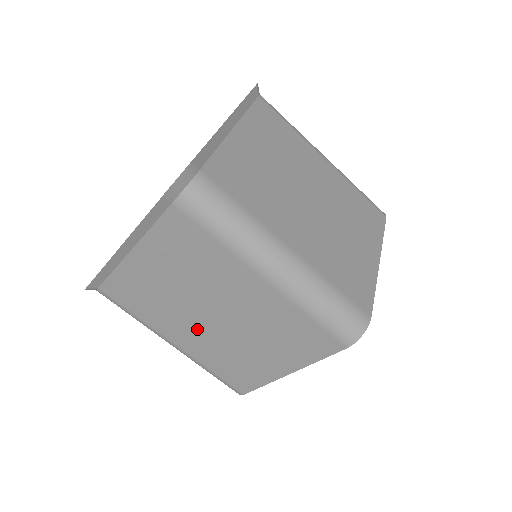
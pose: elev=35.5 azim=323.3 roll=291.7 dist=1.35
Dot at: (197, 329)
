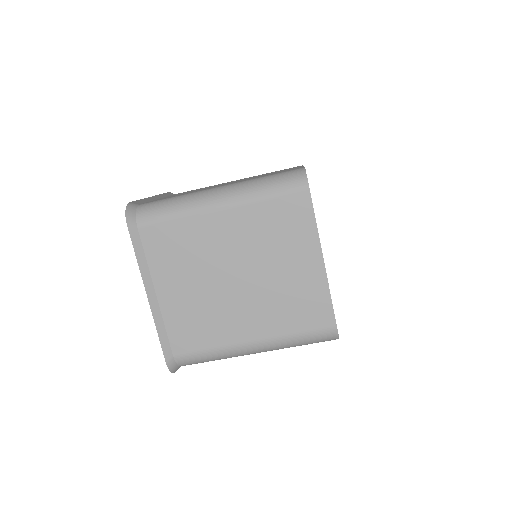
Dot at: occluded
